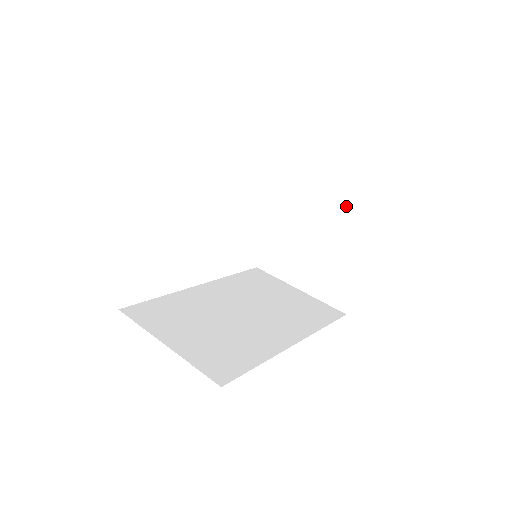
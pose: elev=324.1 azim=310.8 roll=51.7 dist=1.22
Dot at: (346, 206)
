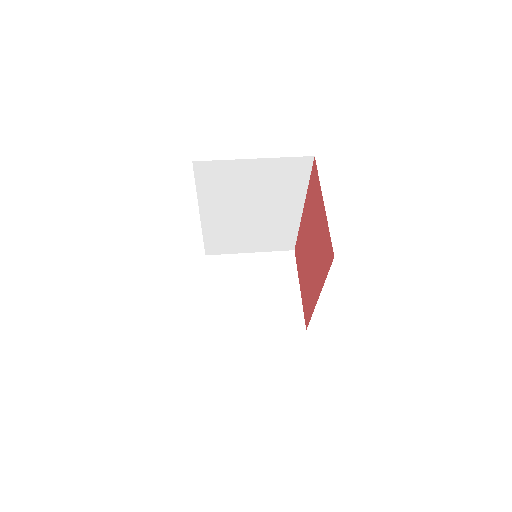
Dot at: (270, 258)
